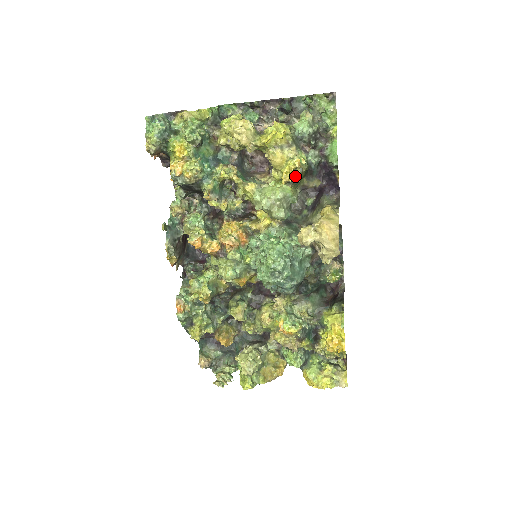
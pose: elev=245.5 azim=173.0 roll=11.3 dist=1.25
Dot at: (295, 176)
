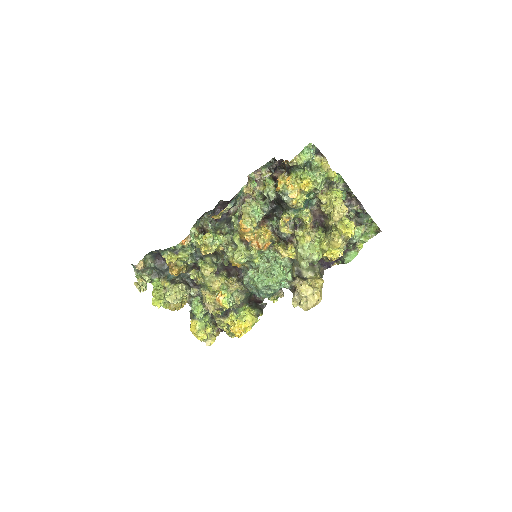
Dot at: (334, 260)
